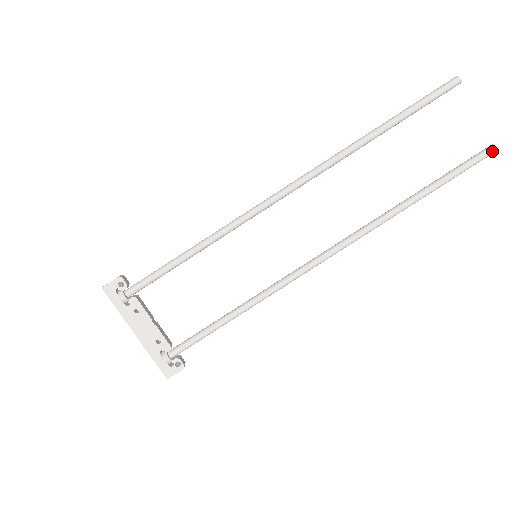
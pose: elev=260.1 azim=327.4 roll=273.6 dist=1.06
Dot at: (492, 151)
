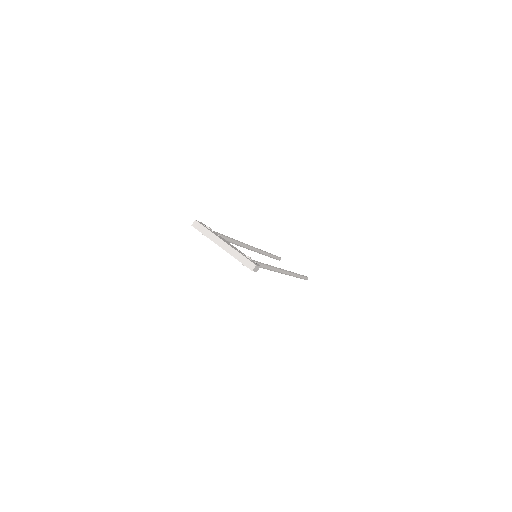
Dot at: (307, 277)
